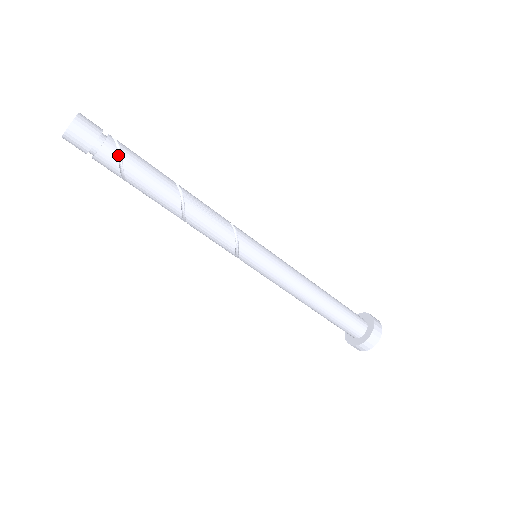
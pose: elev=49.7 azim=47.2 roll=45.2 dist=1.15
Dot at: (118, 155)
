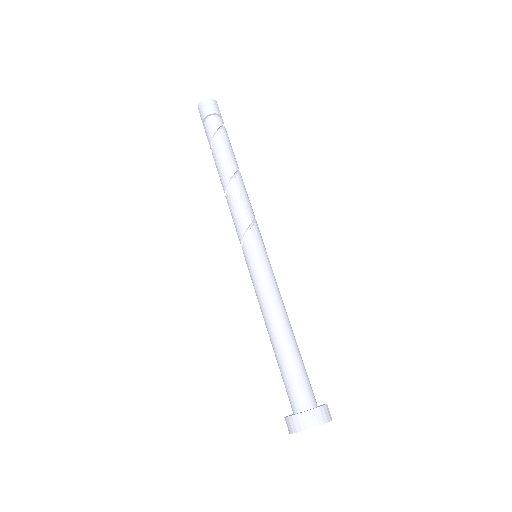
Dot at: (220, 128)
